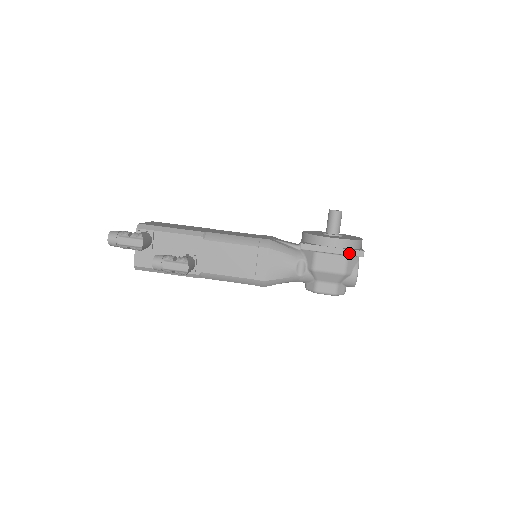
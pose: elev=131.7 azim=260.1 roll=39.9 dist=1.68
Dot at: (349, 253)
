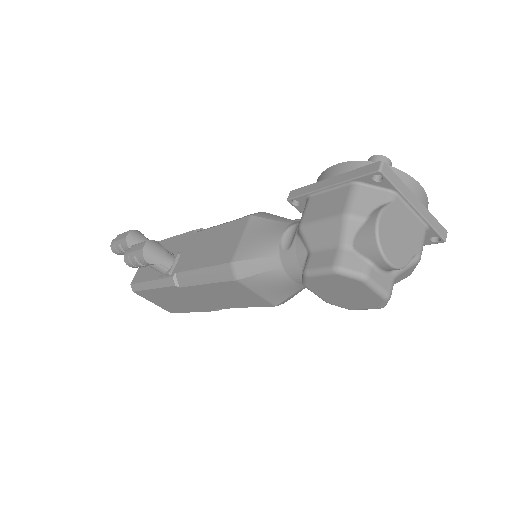
Dot at: (356, 174)
